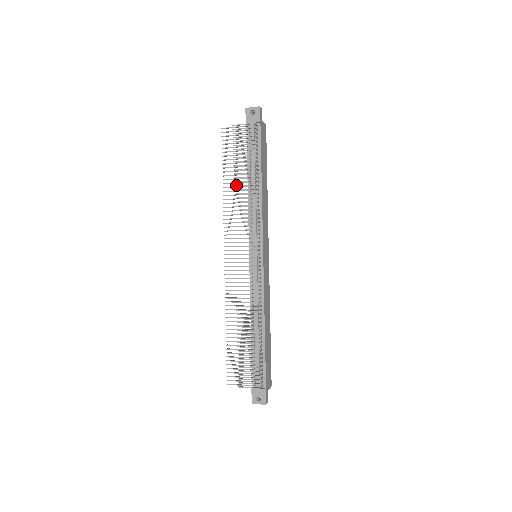
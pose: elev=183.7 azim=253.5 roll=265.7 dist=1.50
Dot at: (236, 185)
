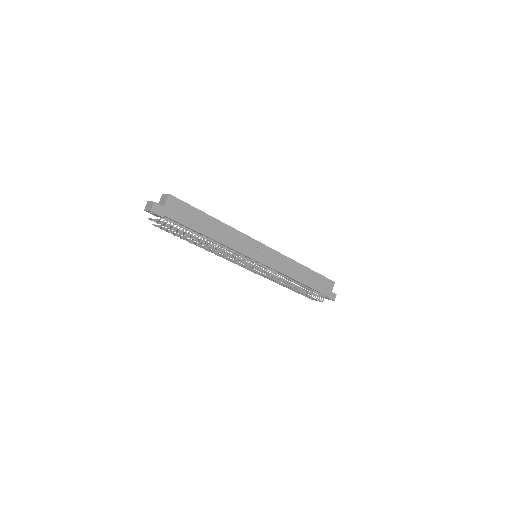
Dot at: (198, 246)
